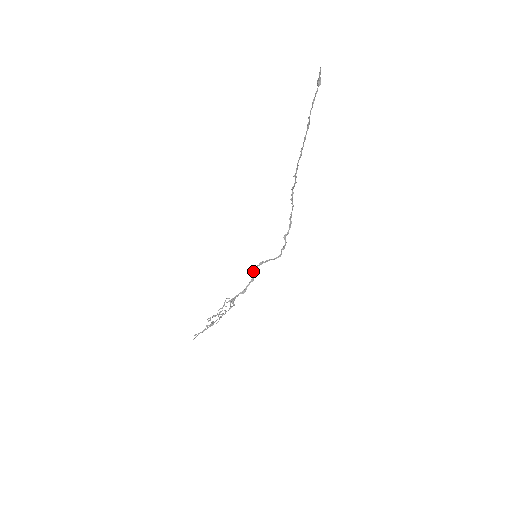
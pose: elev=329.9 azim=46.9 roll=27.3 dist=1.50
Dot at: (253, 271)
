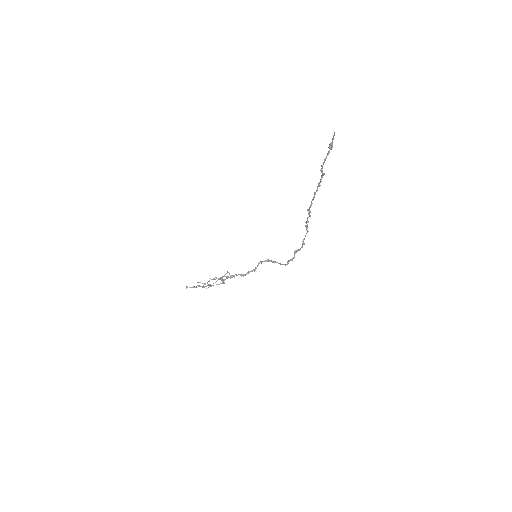
Dot at: (258, 263)
